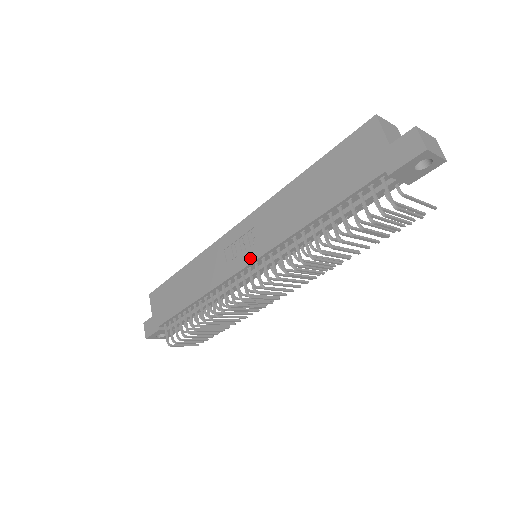
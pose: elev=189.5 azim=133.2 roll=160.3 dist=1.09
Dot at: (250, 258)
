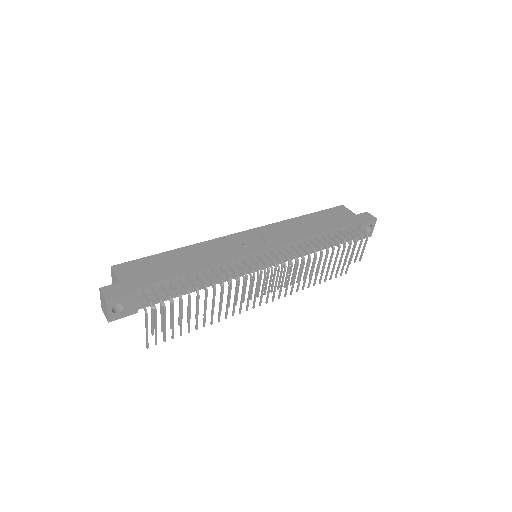
Dot at: (269, 246)
